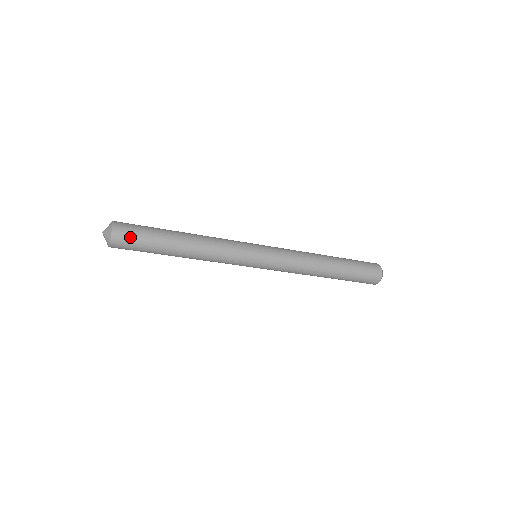
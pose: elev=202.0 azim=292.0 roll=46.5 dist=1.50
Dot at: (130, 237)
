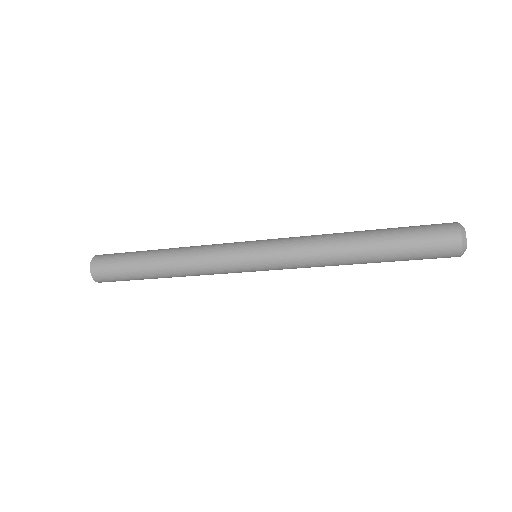
Dot at: (113, 280)
